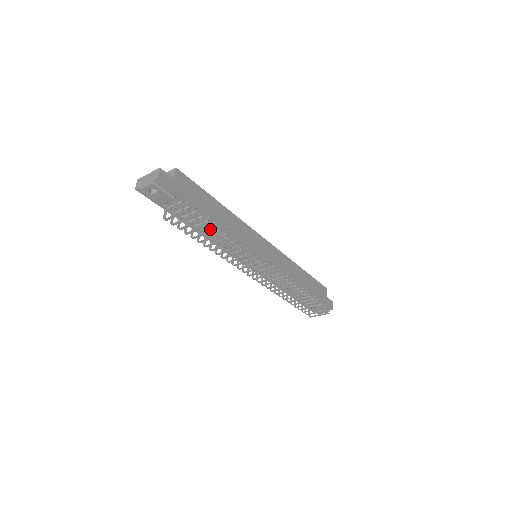
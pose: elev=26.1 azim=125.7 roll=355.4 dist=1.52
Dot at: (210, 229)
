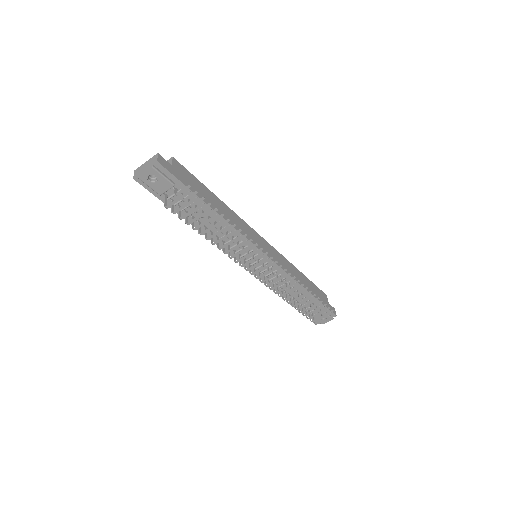
Dot at: occluded
